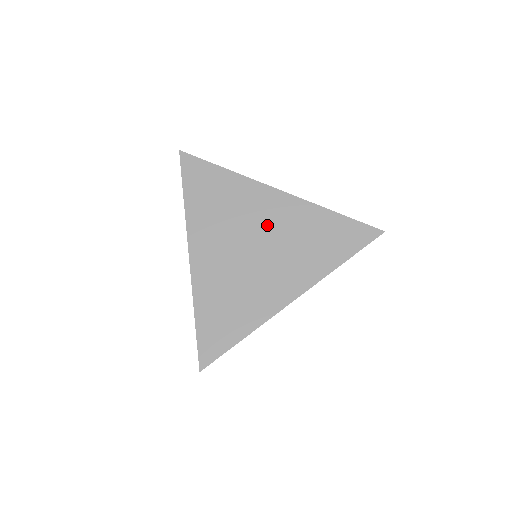
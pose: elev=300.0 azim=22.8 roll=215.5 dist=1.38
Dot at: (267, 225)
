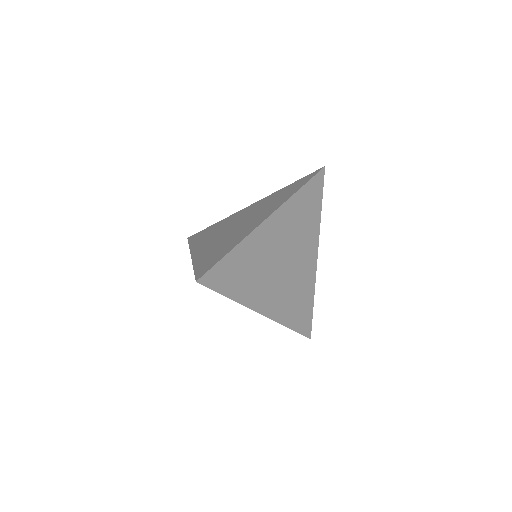
Dot at: (244, 216)
